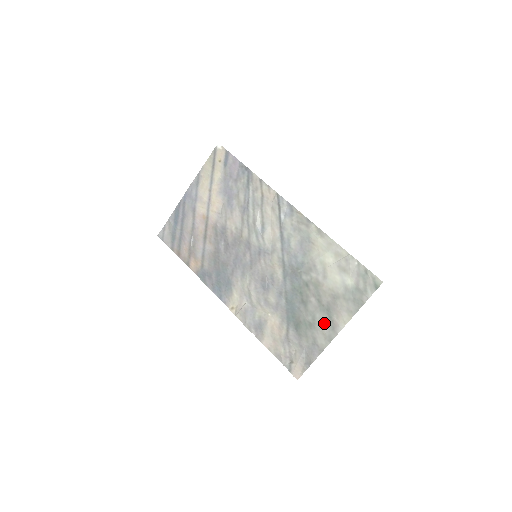
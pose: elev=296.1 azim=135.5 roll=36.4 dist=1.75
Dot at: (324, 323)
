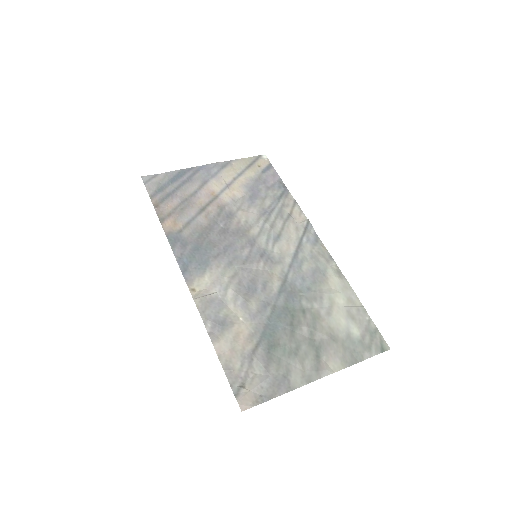
Dot at: (308, 359)
